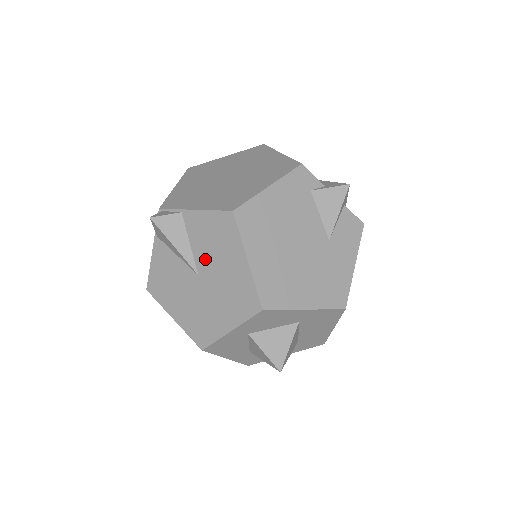
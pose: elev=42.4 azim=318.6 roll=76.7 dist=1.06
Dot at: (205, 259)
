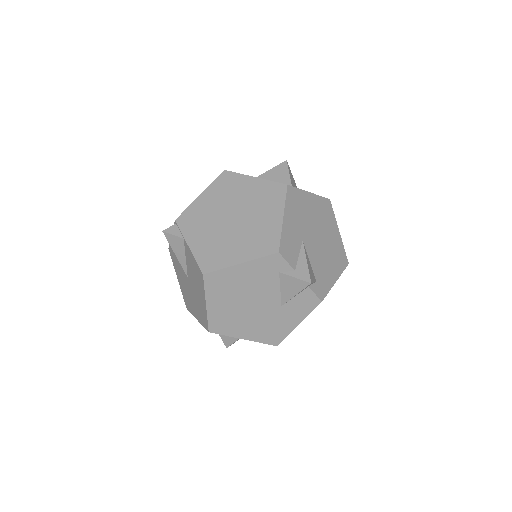
Dot at: (191, 276)
